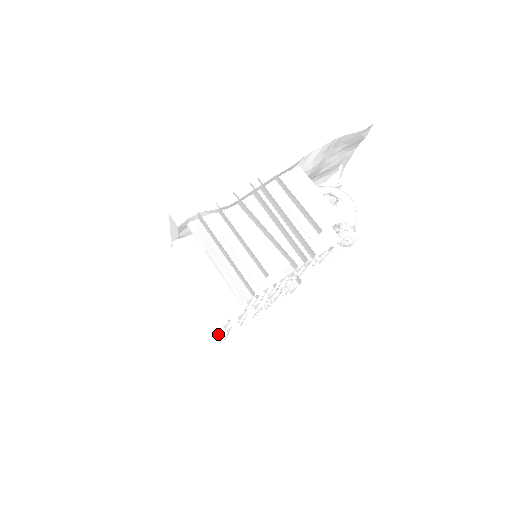
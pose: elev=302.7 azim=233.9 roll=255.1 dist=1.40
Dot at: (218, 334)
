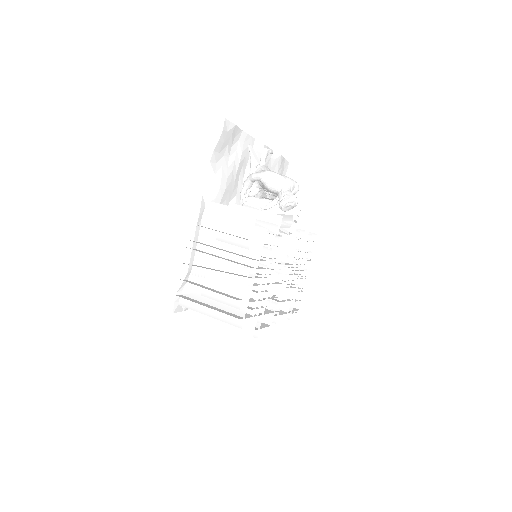
Dot at: (269, 332)
